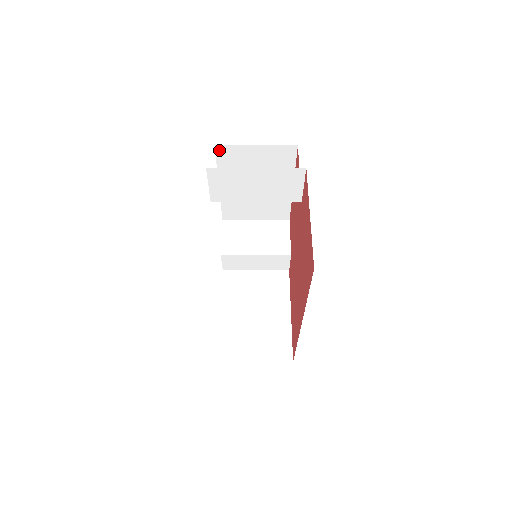
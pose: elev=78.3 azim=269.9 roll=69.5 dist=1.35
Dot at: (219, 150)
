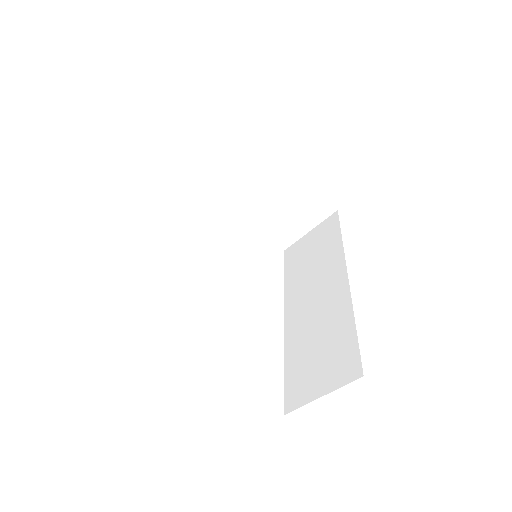
Dot at: occluded
